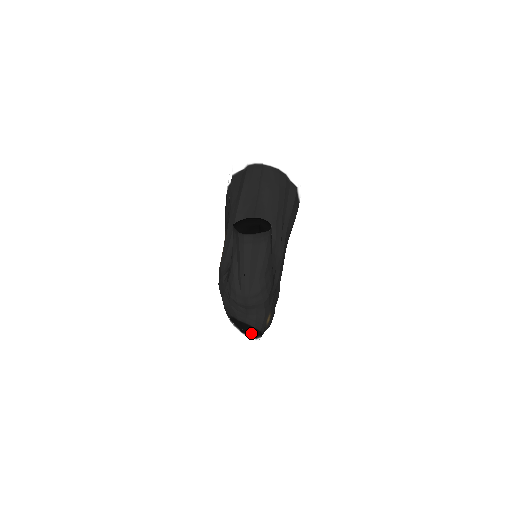
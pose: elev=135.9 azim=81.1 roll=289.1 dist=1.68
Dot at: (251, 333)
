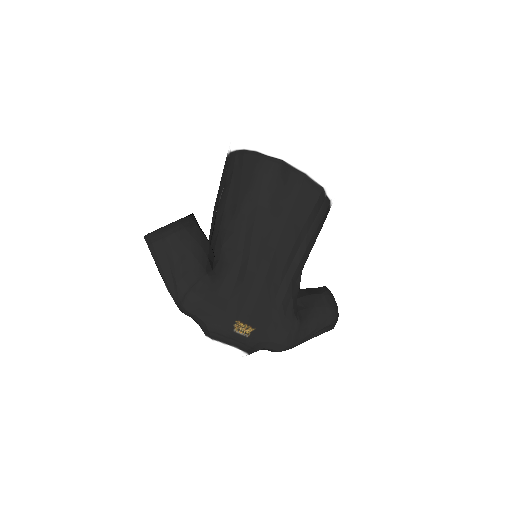
Dot at: occluded
